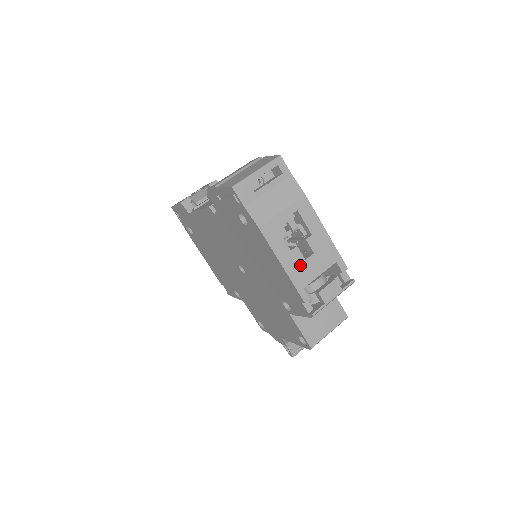
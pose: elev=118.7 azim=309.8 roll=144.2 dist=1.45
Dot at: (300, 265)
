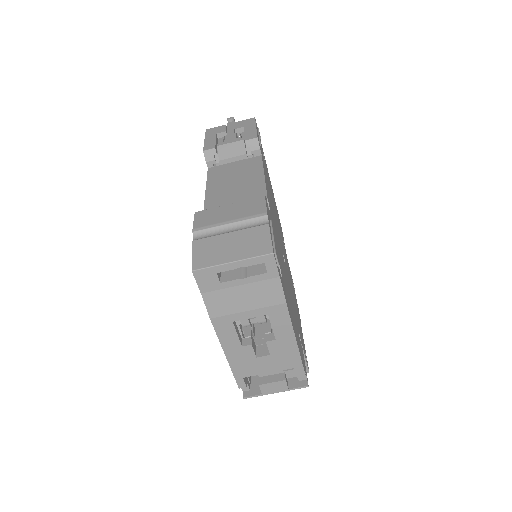
Dot at: (248, 360)
